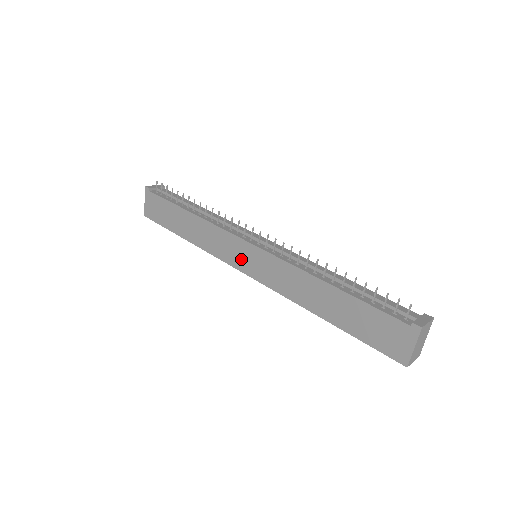
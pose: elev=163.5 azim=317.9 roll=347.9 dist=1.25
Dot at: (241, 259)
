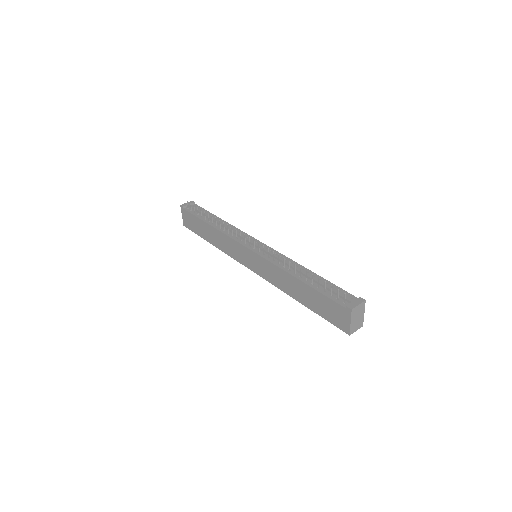
Dot at: (246, 259)
